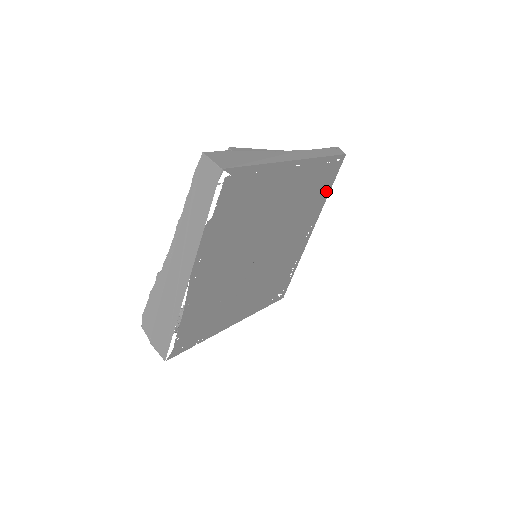
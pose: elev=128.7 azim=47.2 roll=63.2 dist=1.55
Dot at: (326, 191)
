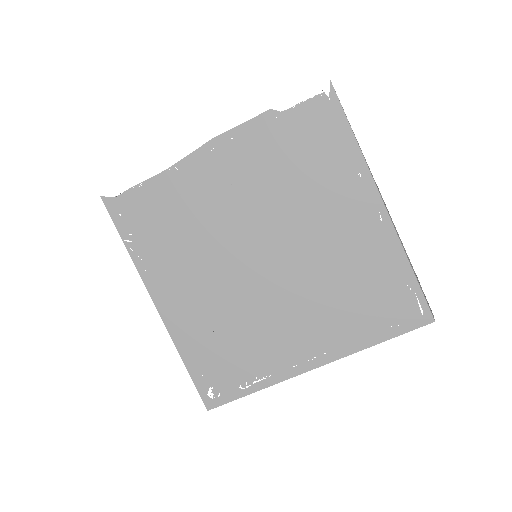
Dot at: (377, 332)
